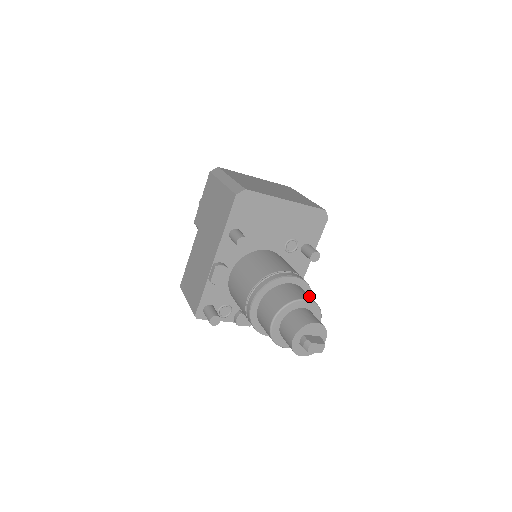
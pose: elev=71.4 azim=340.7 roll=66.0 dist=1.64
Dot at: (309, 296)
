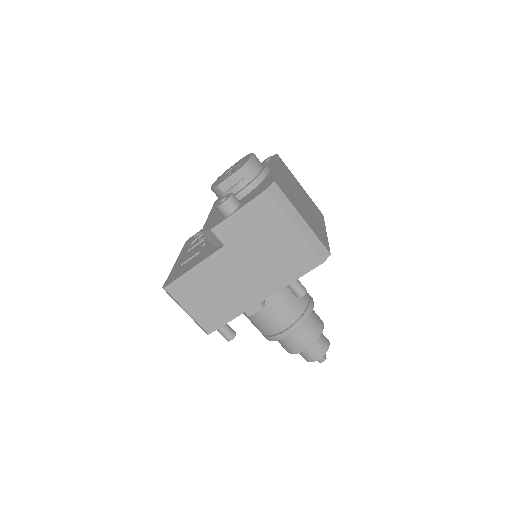
Dot at: occluded
